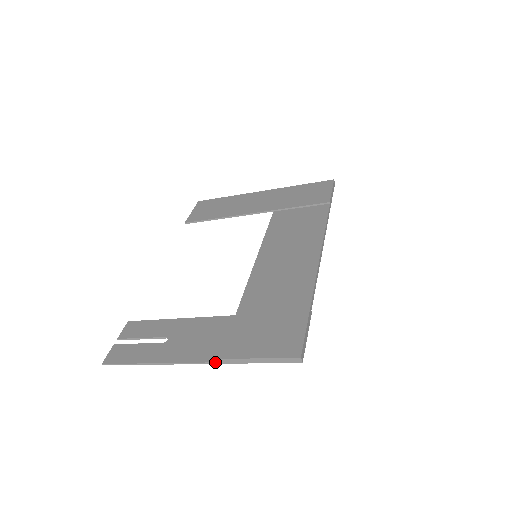
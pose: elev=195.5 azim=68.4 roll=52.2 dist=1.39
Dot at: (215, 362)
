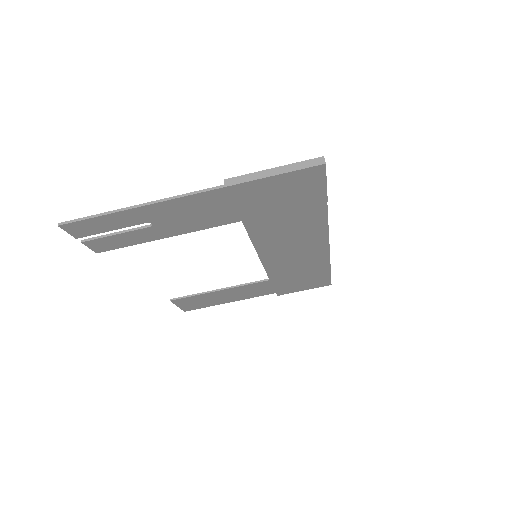
Dot at: (217, 186)
